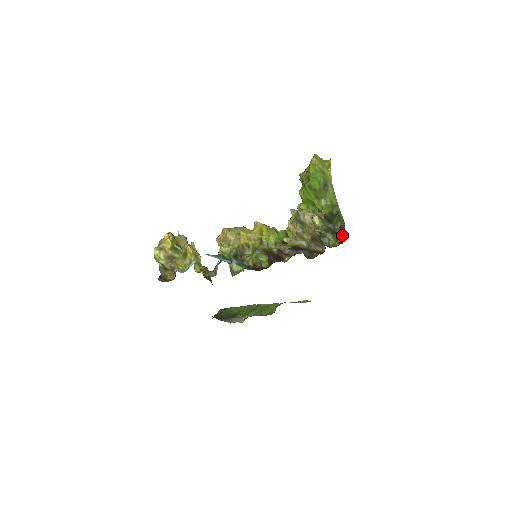
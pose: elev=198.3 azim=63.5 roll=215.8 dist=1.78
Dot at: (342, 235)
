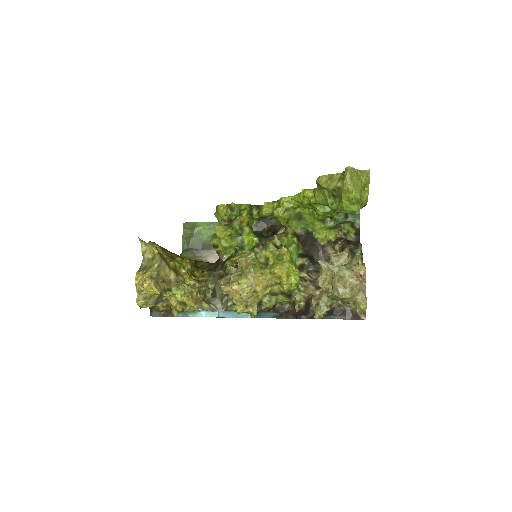
Dot at: (358, 222)
